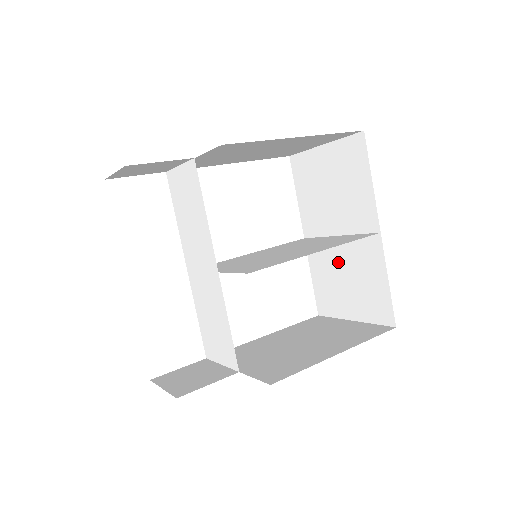
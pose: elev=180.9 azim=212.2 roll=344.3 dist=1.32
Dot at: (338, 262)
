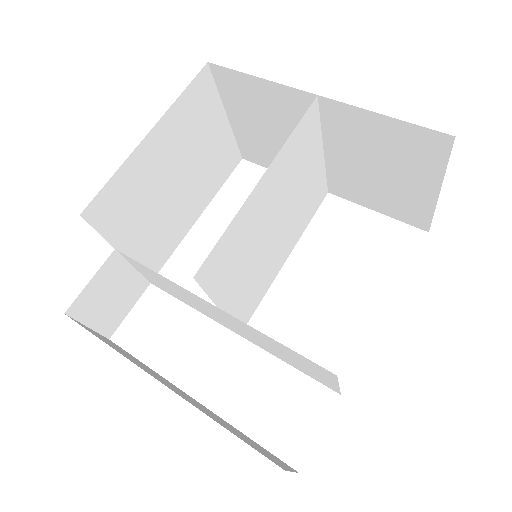
Dot at: (356, 169)
